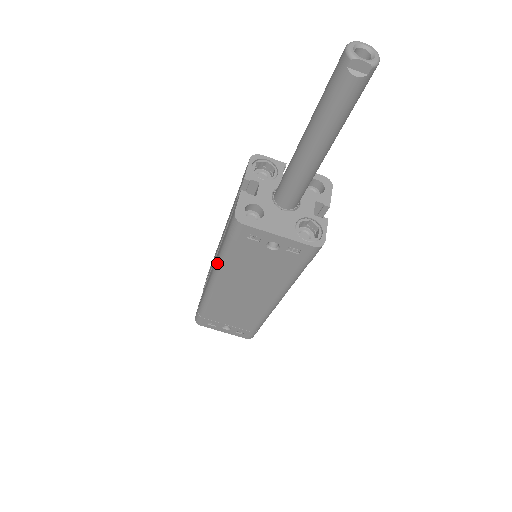
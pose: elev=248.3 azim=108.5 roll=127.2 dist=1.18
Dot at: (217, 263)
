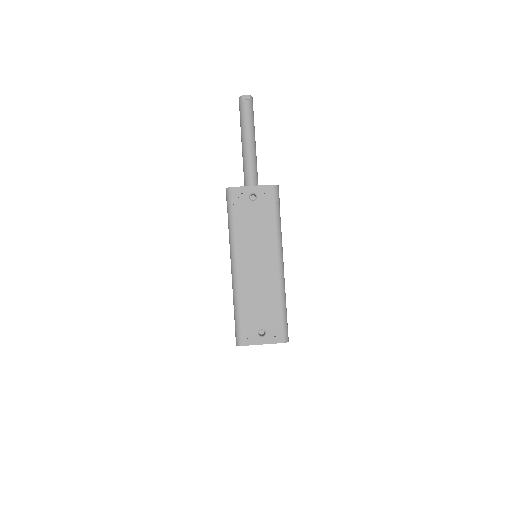
Dot at: (230, 242)
